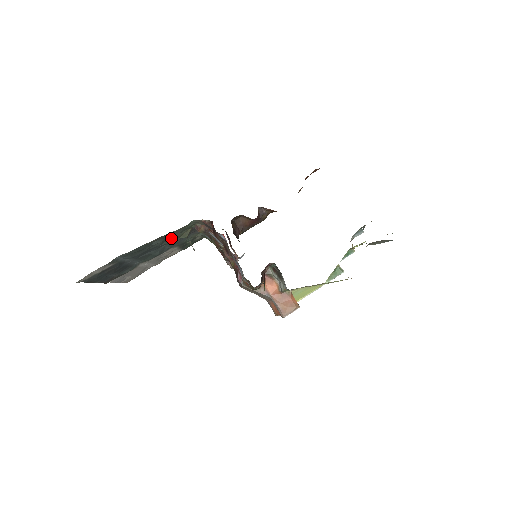
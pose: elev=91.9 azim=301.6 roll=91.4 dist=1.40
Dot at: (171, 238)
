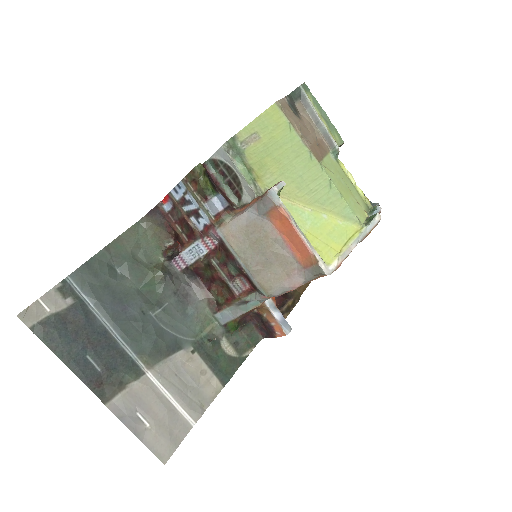
Dot at: (140, 272)
